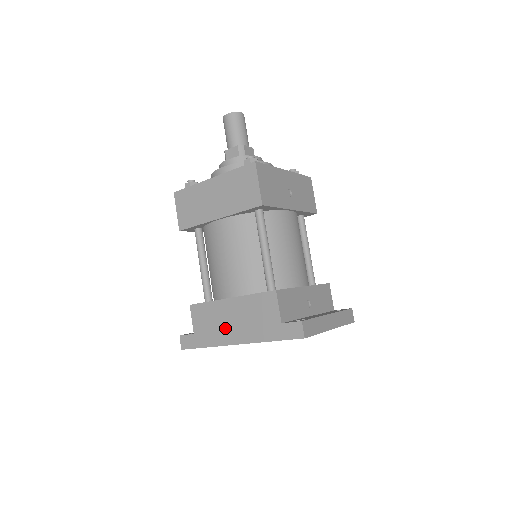
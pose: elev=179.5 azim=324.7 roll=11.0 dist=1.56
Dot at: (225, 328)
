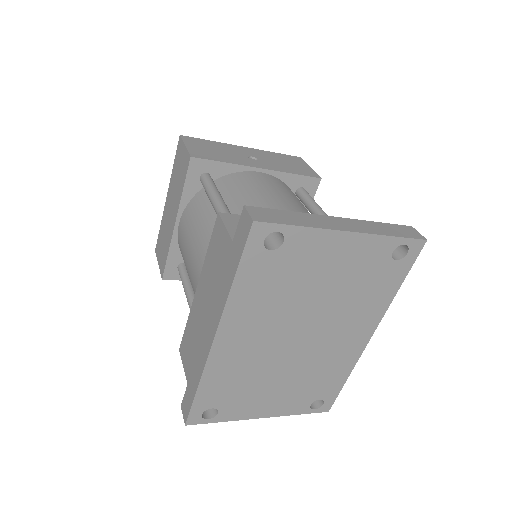
Dot at: (202, 332)
